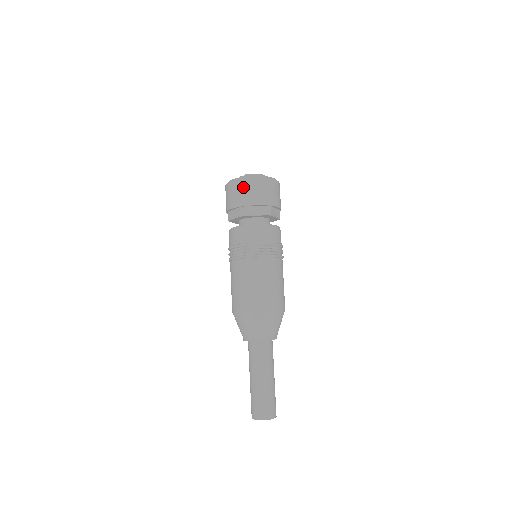
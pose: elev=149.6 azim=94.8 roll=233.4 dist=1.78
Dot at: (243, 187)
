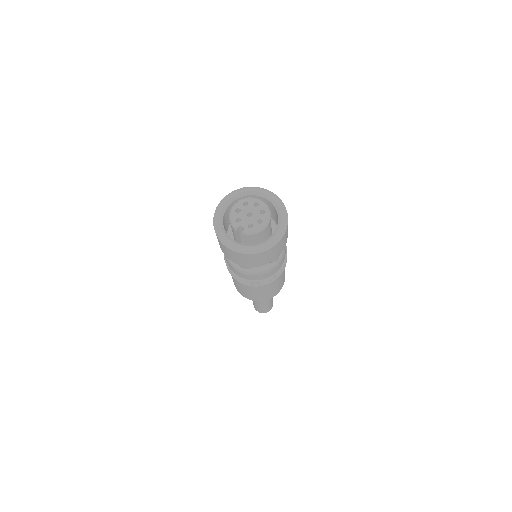
Dot at: (246, 259)
